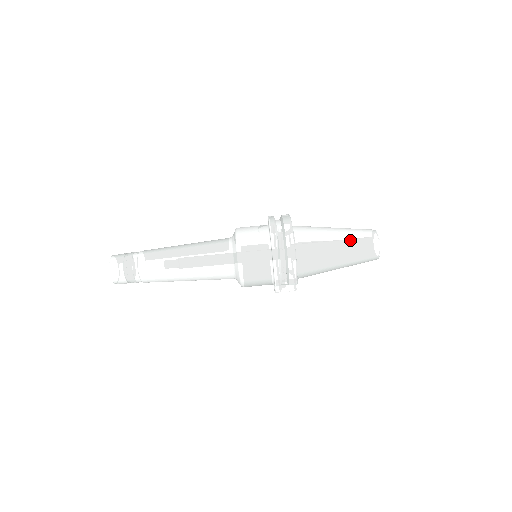
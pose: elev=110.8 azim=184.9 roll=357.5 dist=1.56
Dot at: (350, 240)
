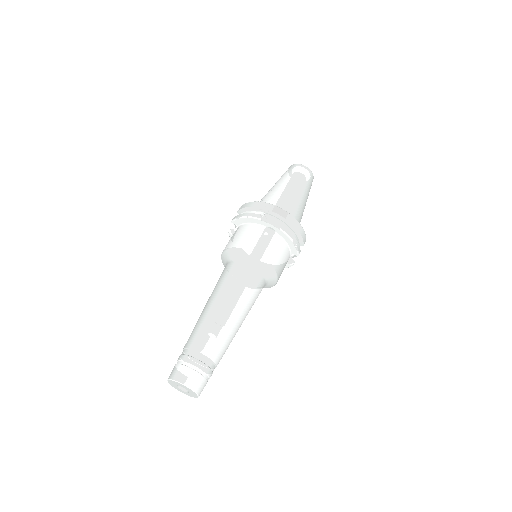
Dot at: (296, 181)
